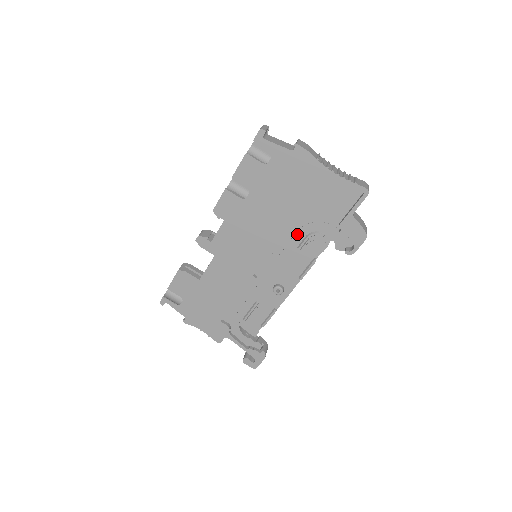
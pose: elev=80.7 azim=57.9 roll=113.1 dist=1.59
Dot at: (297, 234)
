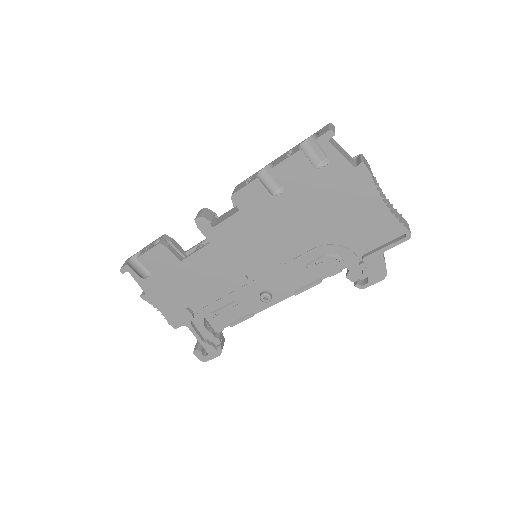
Dot at: (314, 250)
